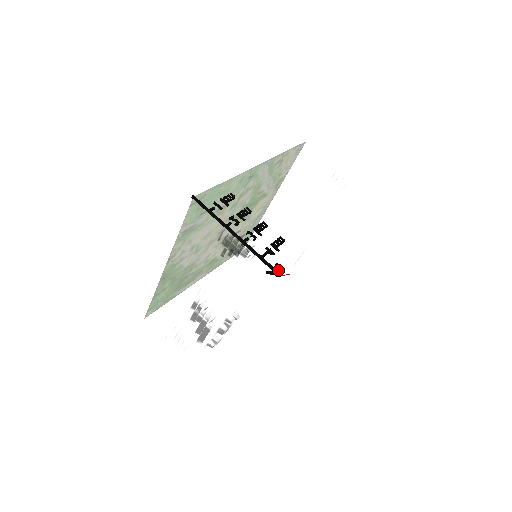
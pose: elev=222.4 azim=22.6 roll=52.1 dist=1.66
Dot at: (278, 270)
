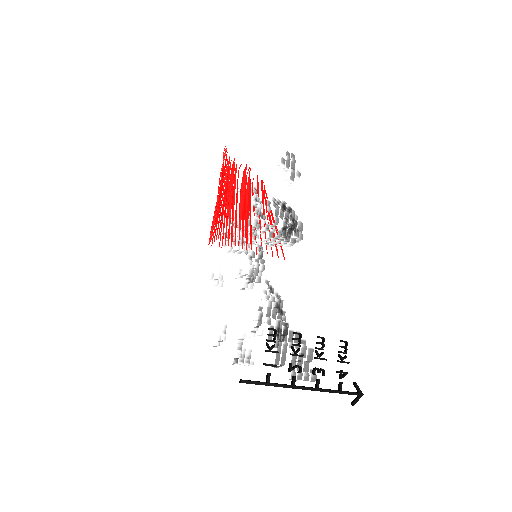
Dot at: (360, 392)
